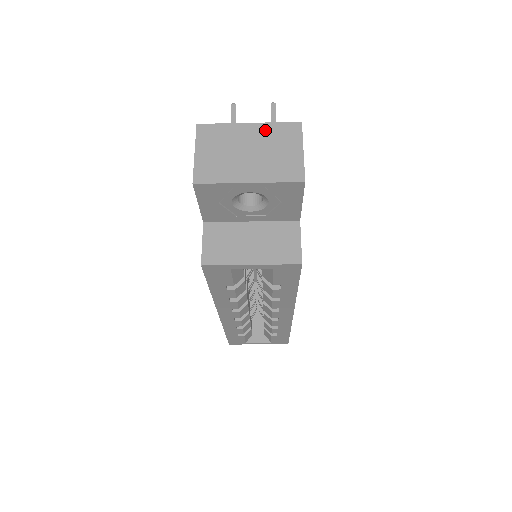
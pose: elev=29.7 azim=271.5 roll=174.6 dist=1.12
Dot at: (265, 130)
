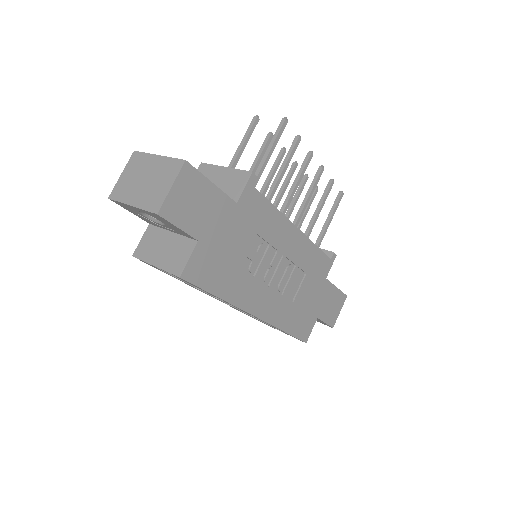
Dot at: (162, 163)
